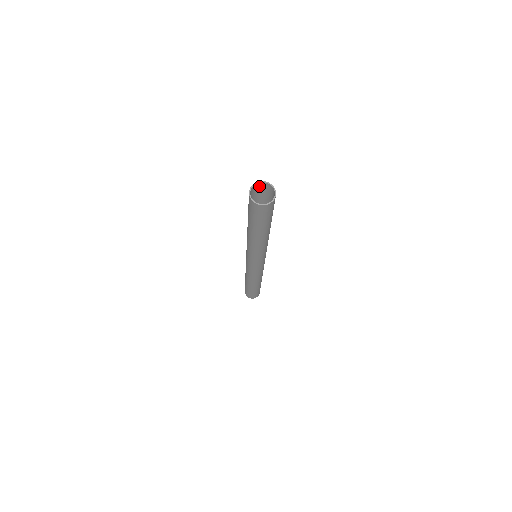
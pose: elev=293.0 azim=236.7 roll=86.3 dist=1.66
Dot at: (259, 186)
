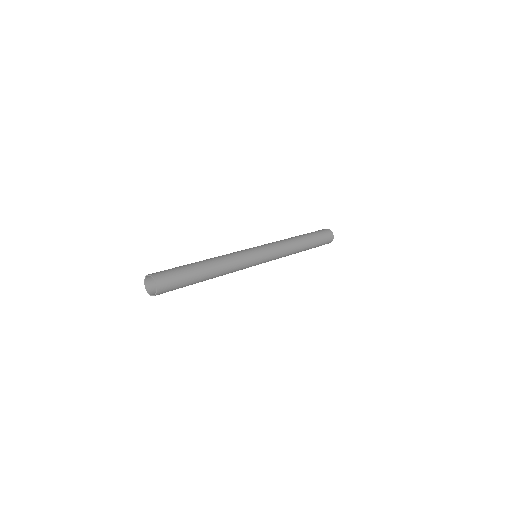
Dot at: (151, 278)
